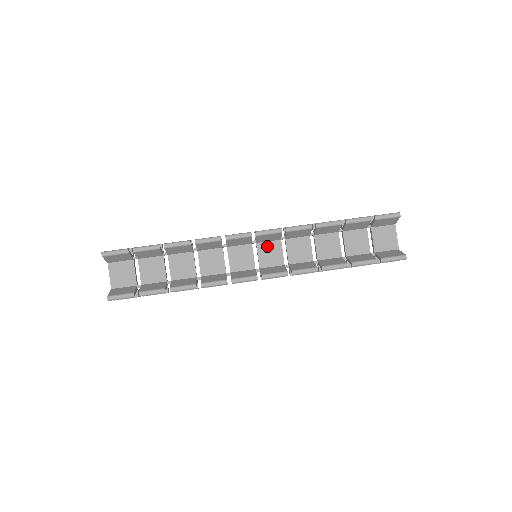
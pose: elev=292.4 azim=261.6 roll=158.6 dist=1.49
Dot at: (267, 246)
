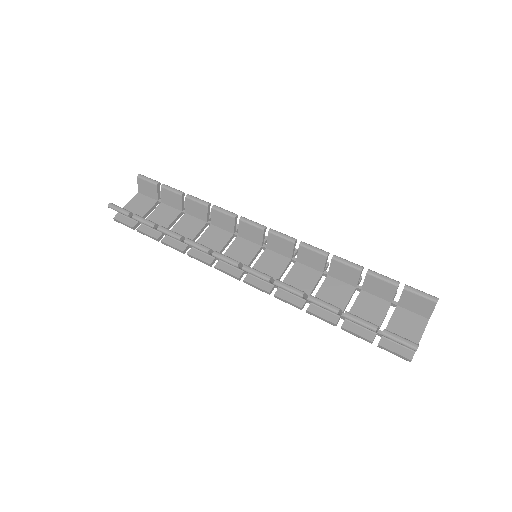
Dot at: (274, 256)
